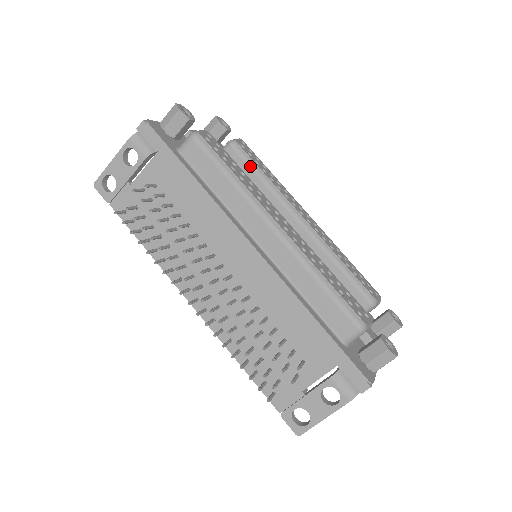
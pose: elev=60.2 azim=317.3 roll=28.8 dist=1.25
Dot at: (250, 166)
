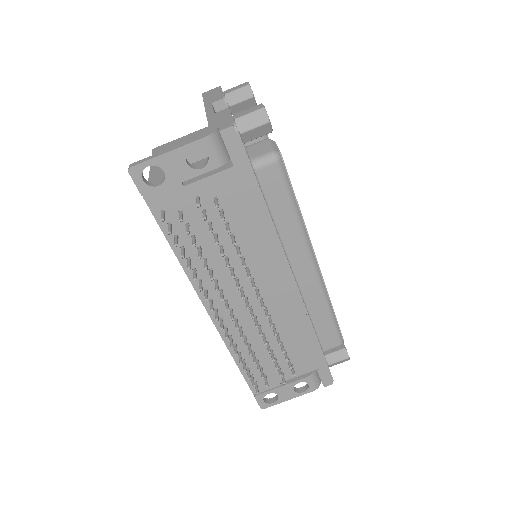
Dot at: occluded
